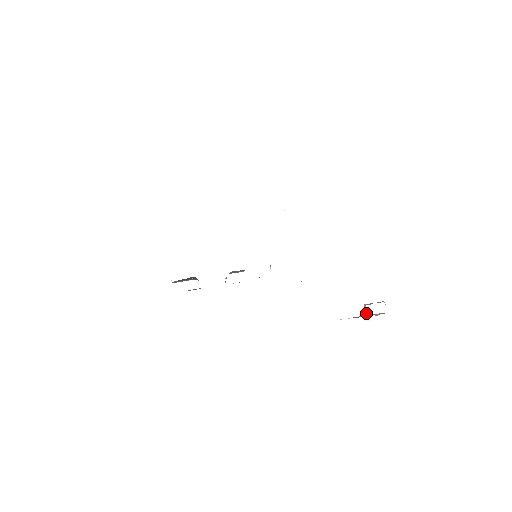
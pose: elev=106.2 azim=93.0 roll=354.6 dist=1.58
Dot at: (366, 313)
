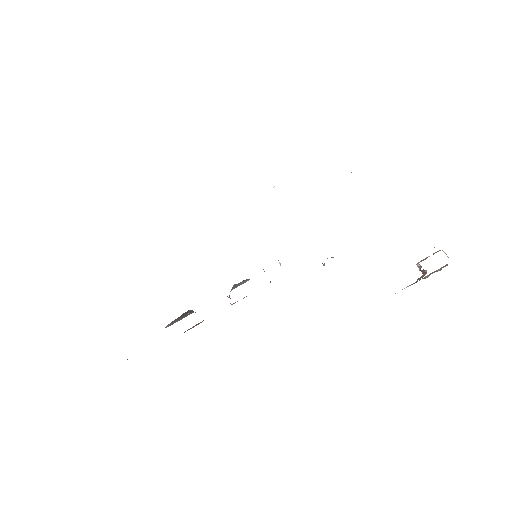
Dot at: (423, 273)
